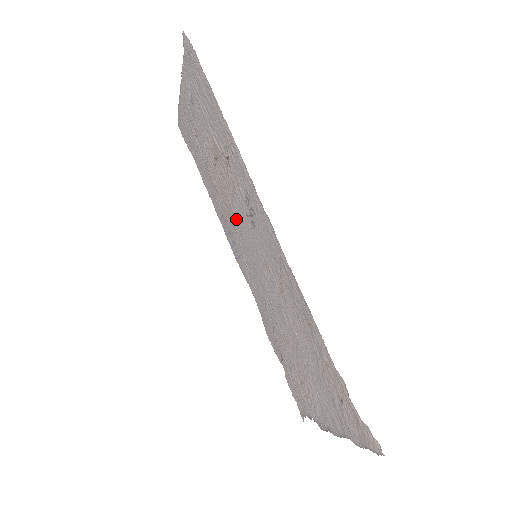
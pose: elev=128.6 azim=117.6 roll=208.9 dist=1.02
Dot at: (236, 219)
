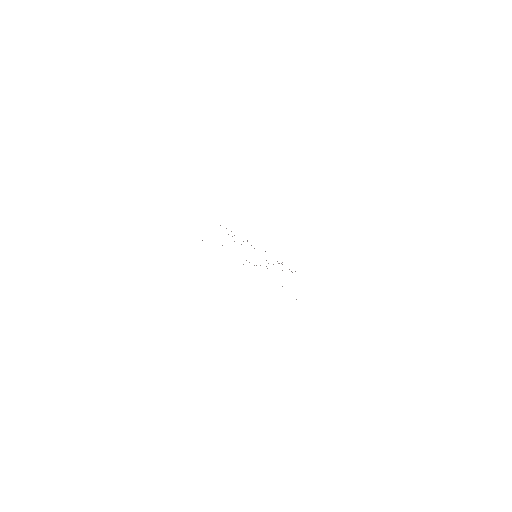
Dot at: occluded
